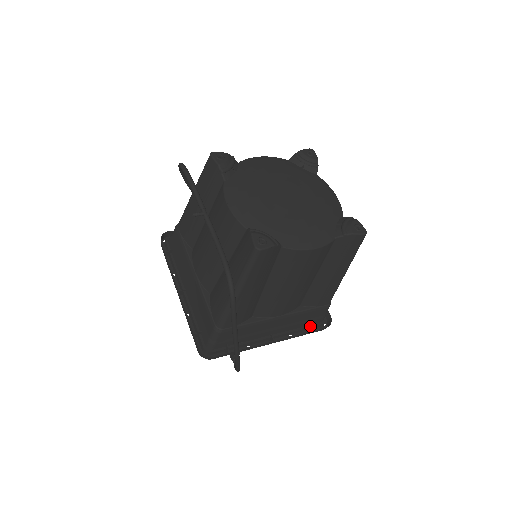
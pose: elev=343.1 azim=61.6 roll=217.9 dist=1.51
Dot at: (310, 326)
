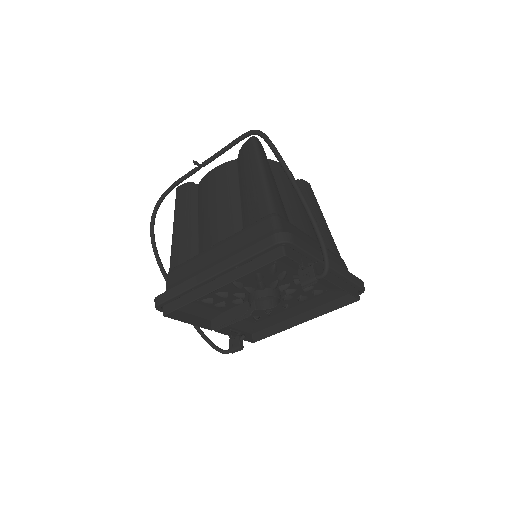
Dot at: occluded
